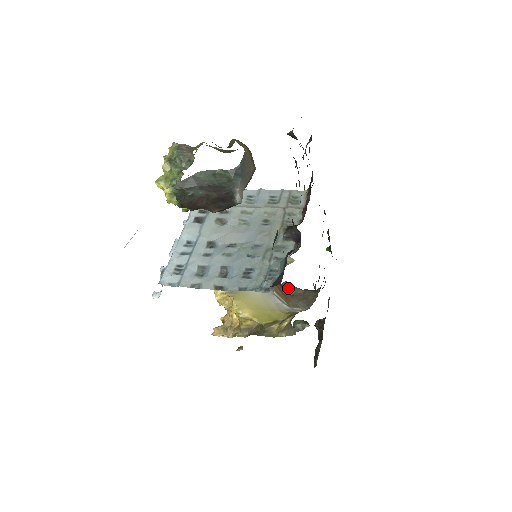
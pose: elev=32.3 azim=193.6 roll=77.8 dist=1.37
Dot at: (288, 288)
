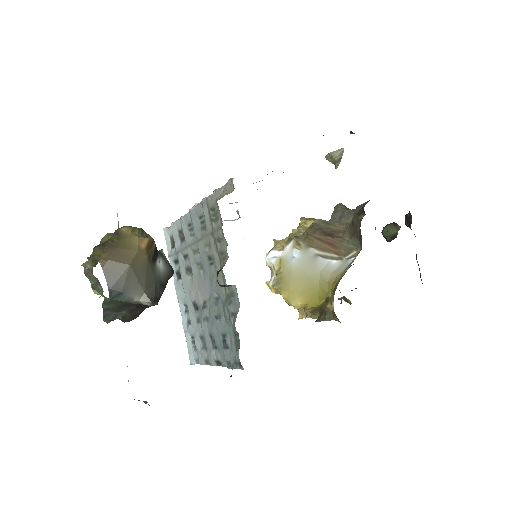
Dot at: (337, 220)
